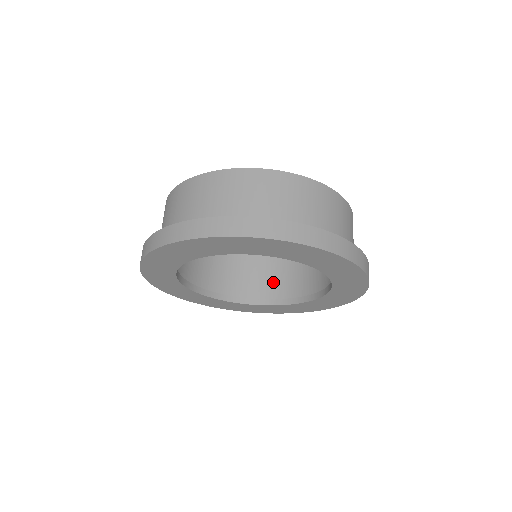
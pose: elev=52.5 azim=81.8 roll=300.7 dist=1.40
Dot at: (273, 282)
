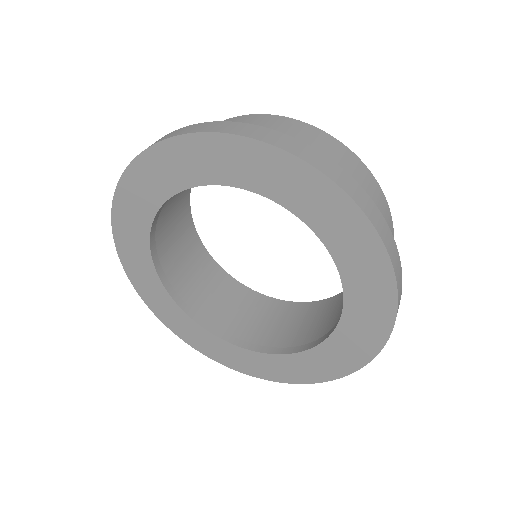
Dot at: (265, 329)
